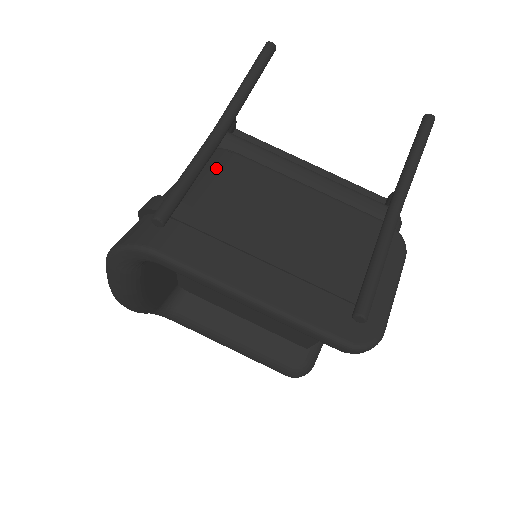
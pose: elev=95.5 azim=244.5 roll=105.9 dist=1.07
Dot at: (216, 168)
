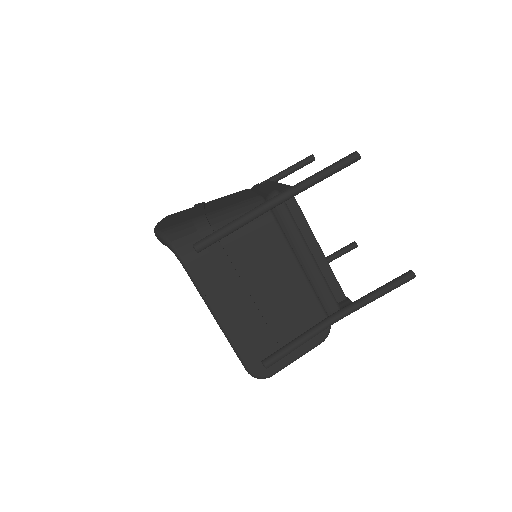
Dot at: (256, 225)
